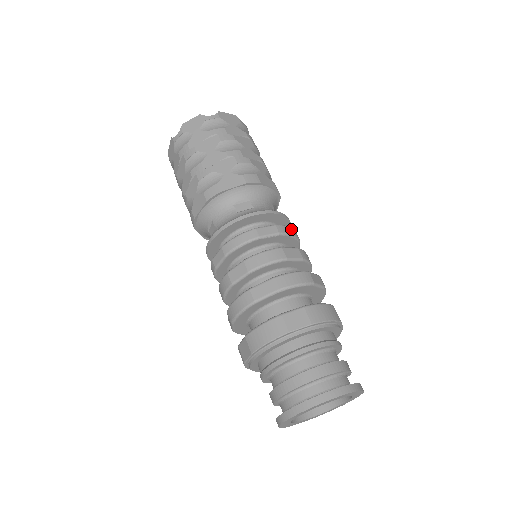
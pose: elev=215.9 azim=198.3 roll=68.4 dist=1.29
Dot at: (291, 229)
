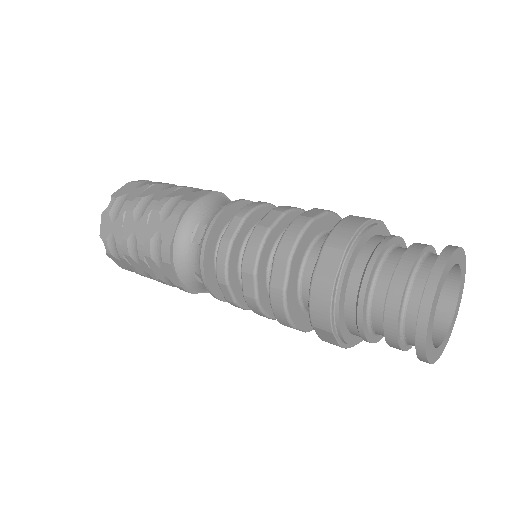
Dot at: (251, 204)
